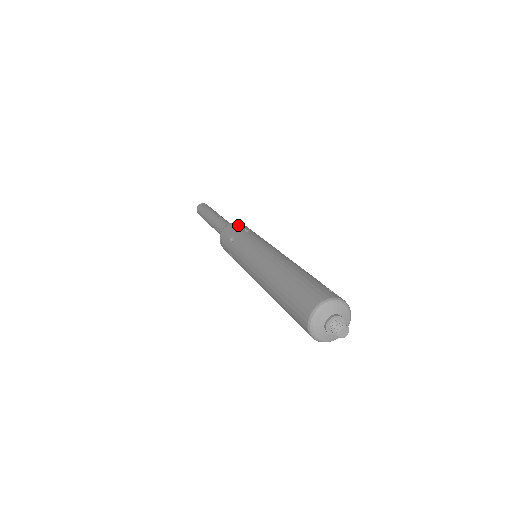
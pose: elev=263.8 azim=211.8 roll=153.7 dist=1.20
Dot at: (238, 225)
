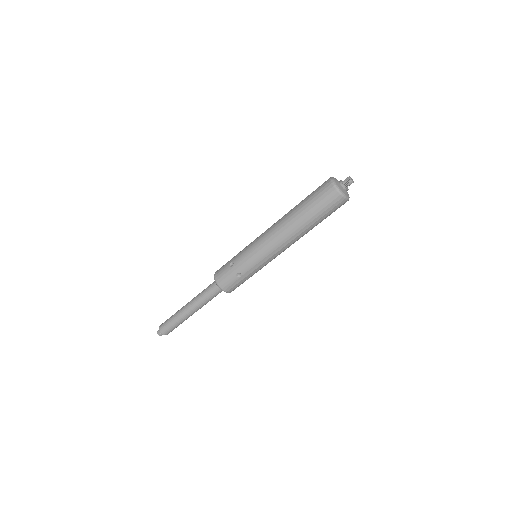
Dot at: (222, 266)
